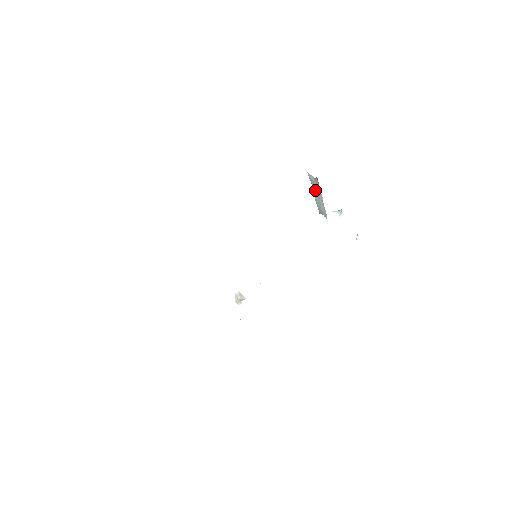
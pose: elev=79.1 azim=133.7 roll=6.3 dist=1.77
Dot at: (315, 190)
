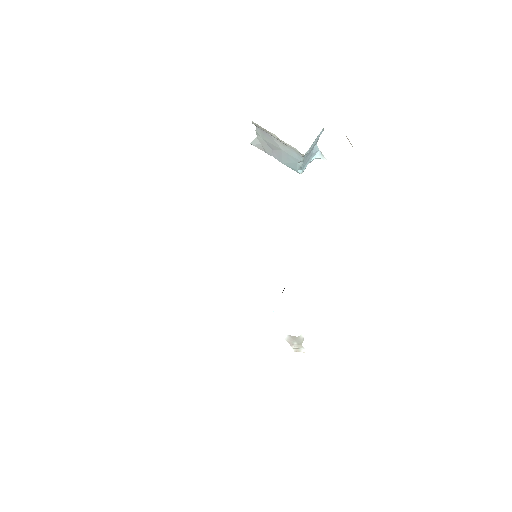
Dot at: (272, 151)
